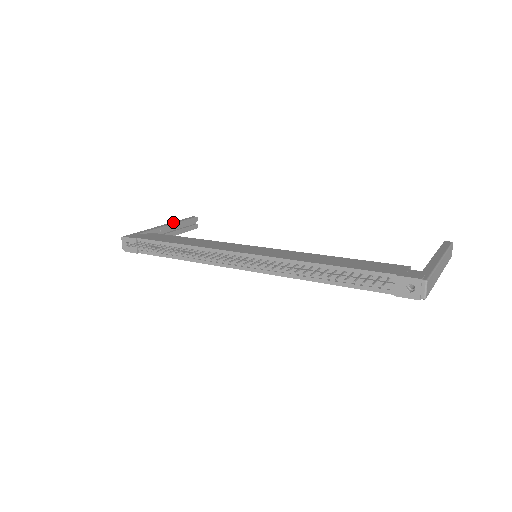
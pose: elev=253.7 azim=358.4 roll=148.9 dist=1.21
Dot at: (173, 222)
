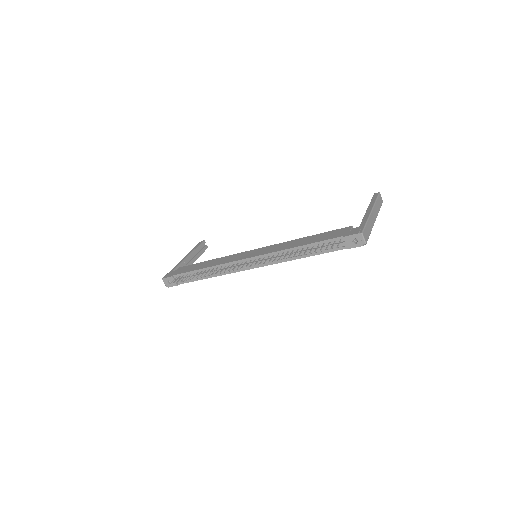
Dot at: (190, 252)
